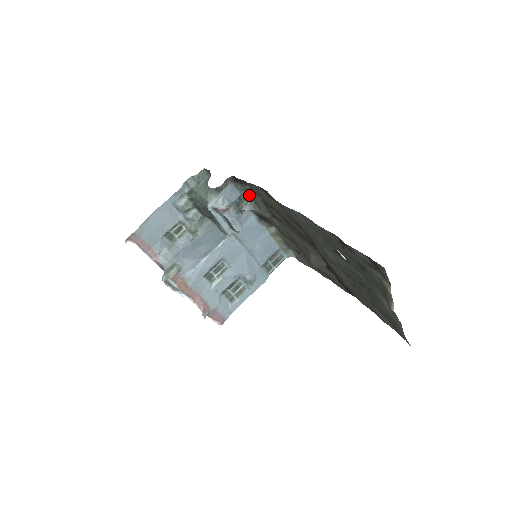
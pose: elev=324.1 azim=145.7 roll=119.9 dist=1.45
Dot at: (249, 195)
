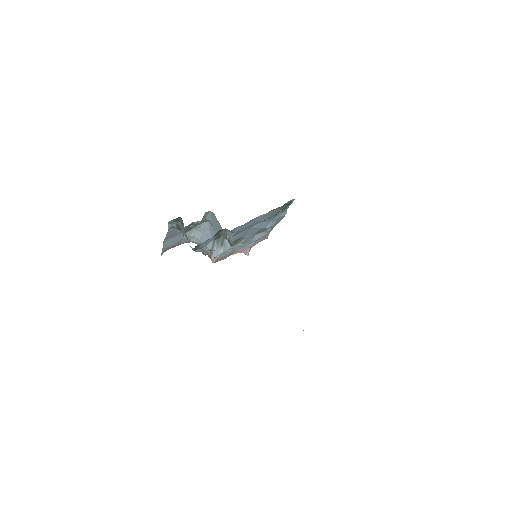
Dot at: occluded
